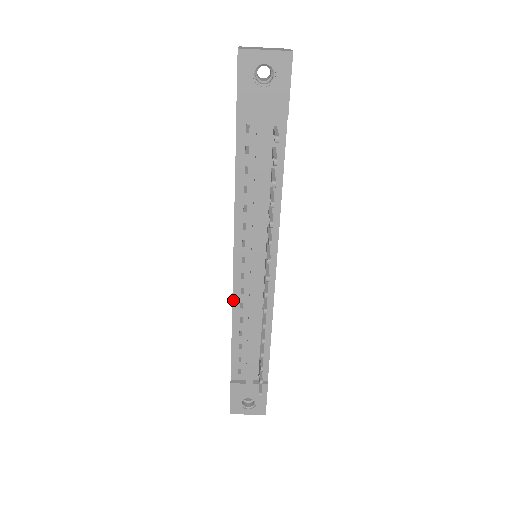
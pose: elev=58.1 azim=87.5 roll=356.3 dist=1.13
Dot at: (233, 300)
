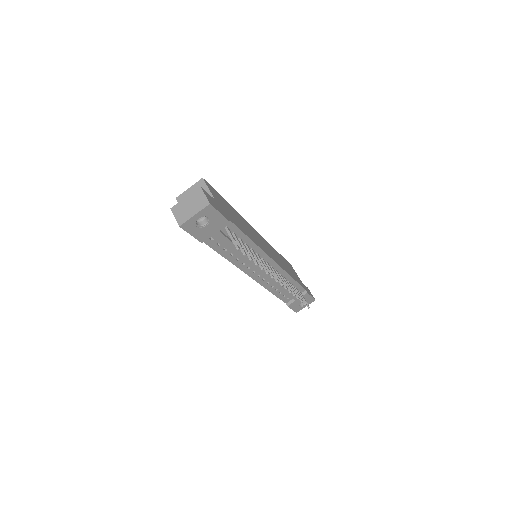
Dot at: (262, 285)
